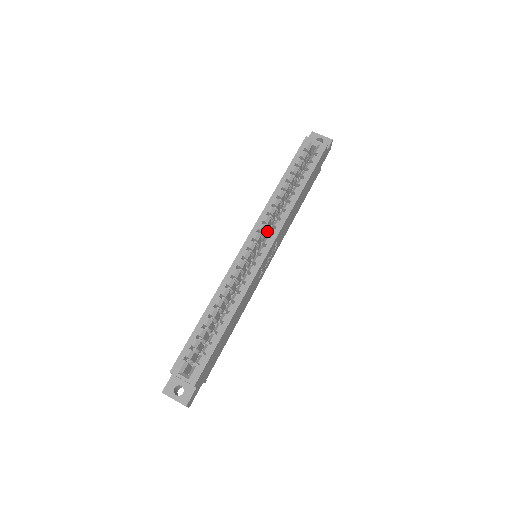
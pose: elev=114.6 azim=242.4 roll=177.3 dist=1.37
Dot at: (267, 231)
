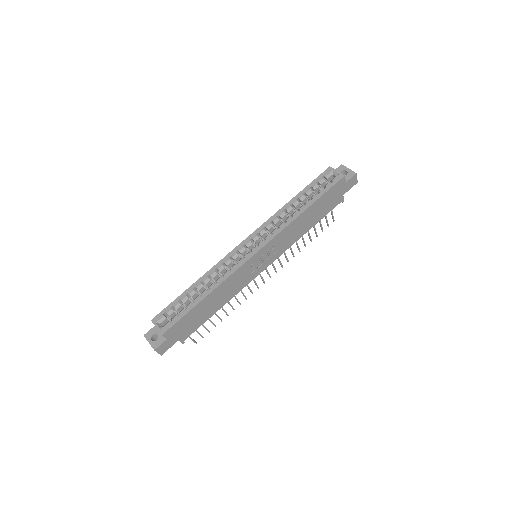
Dot at: occluded
